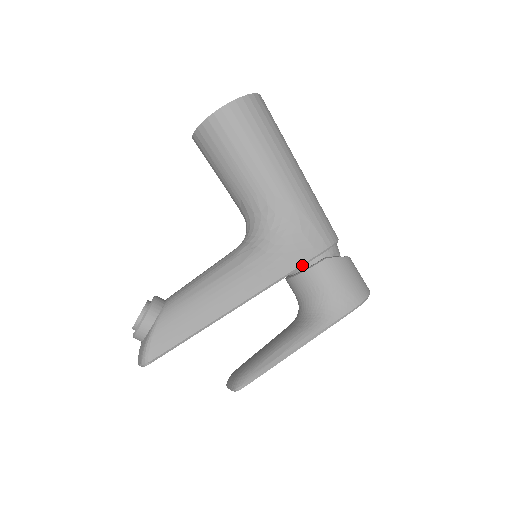
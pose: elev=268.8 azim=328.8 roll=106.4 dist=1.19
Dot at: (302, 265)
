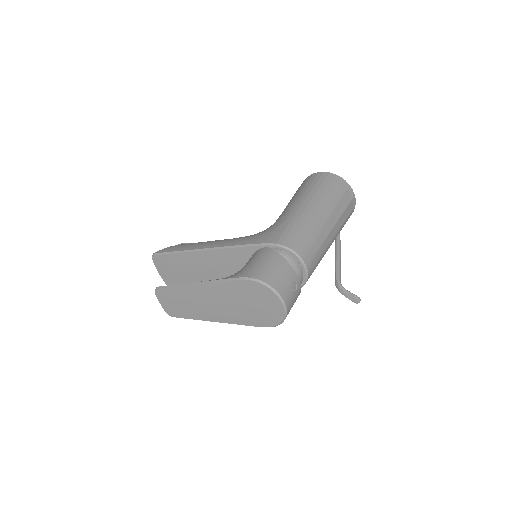
Dot at: (252, 245)
